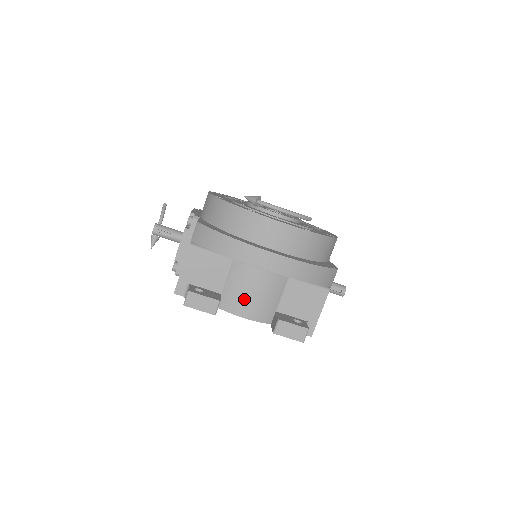
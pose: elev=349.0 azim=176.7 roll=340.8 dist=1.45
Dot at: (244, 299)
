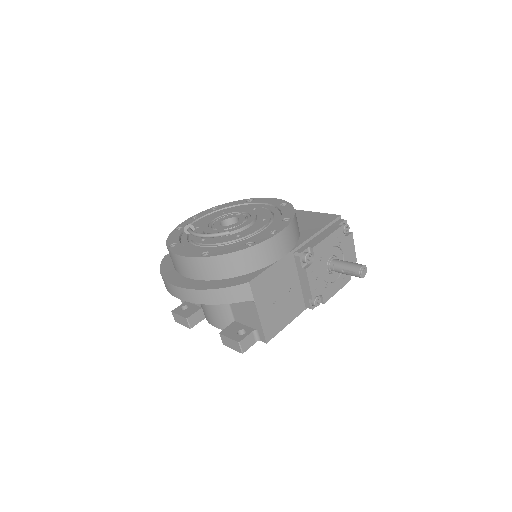
Dot at: (208, 313)
